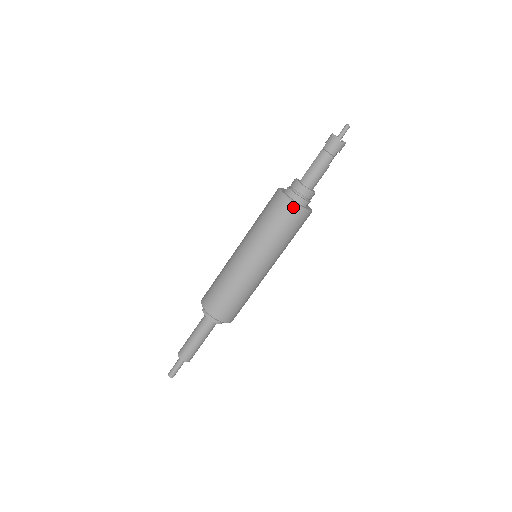
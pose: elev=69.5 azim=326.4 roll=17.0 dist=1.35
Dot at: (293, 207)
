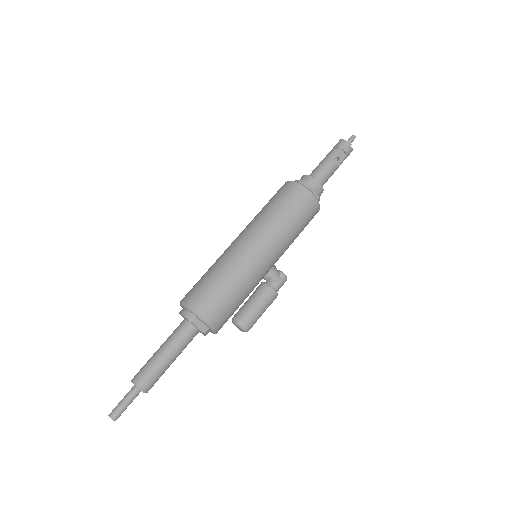
Dot at: (289, 184)
